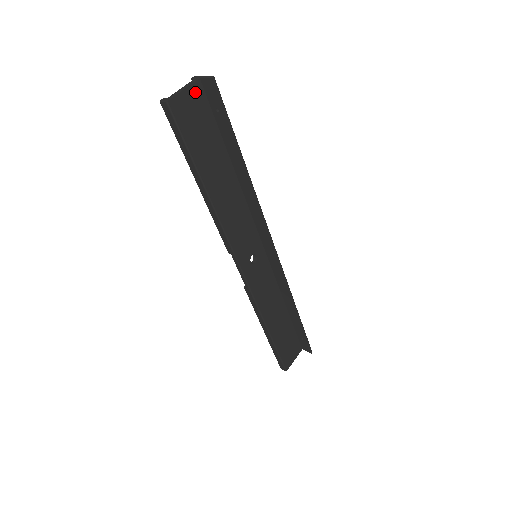
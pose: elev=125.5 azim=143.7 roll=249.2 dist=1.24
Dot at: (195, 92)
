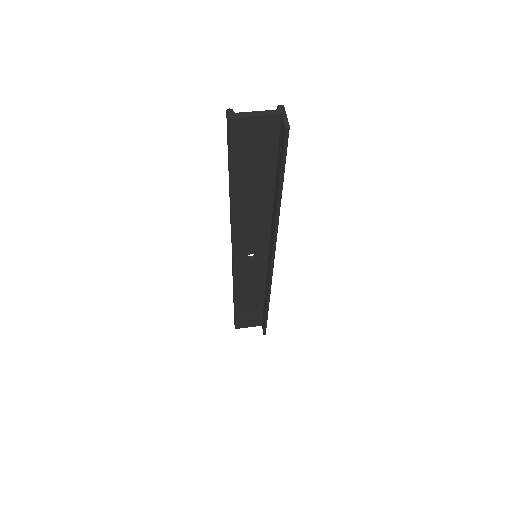
Dot at: (268, 122)
